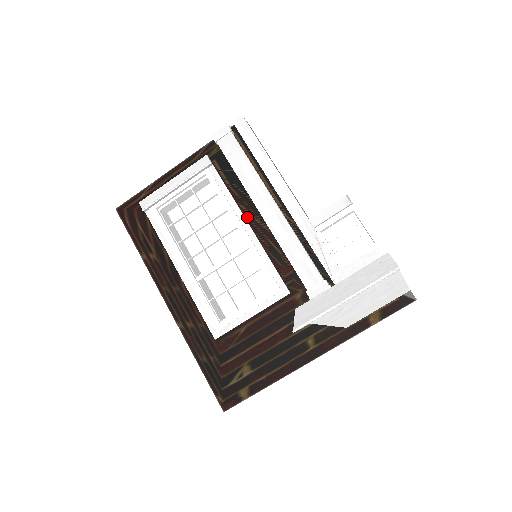
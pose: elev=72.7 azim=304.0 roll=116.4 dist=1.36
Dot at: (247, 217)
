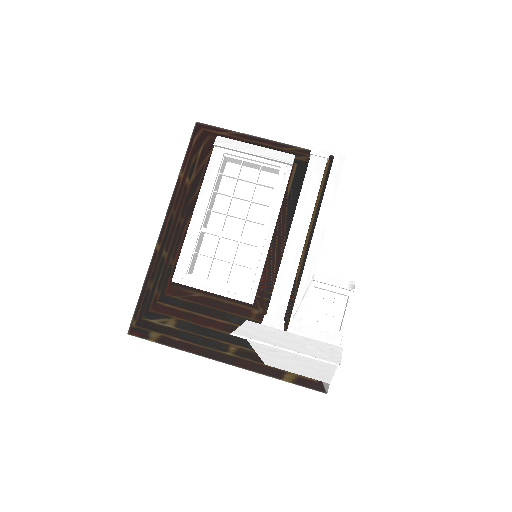
Dot at: (278, 225)
